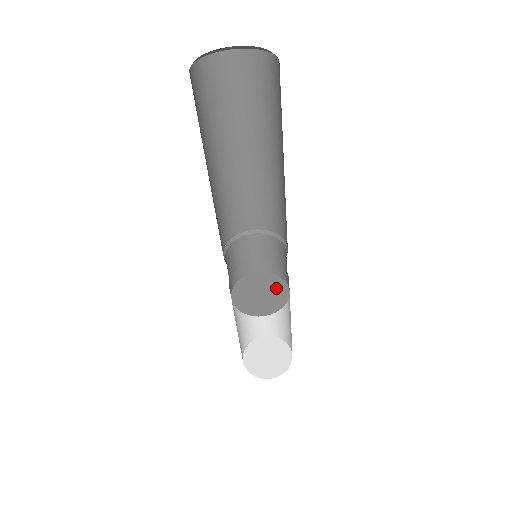
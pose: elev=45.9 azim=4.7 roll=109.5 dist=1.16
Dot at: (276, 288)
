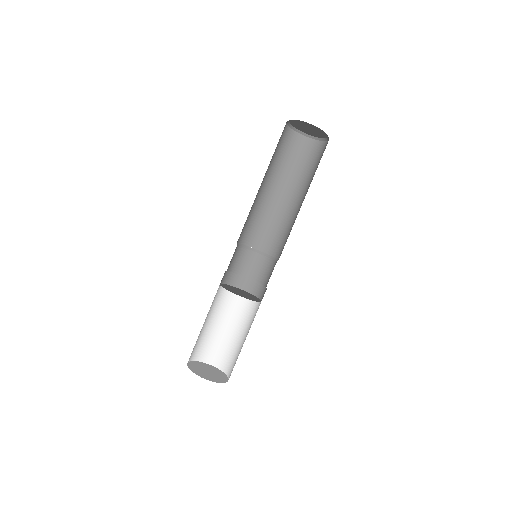
Dot at: (253, 297)
